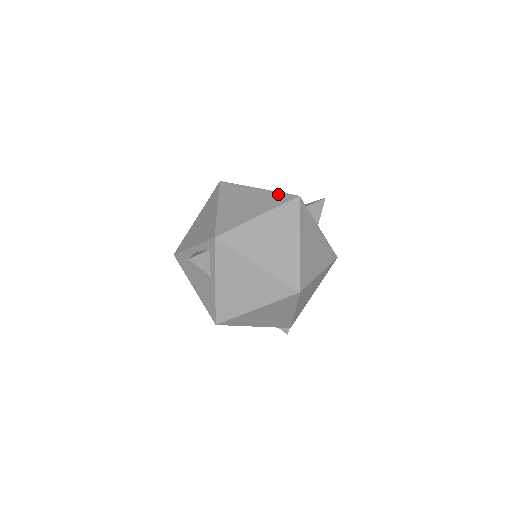
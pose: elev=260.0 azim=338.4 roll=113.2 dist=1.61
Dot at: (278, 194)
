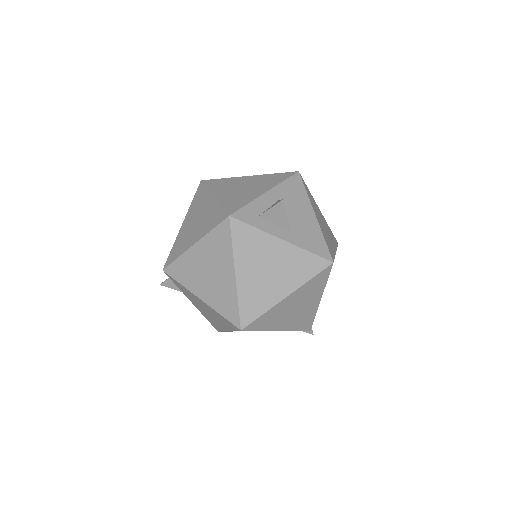
Dot at: (218, 210)
